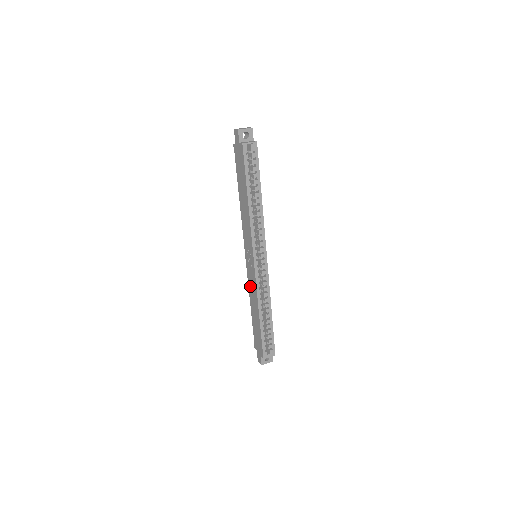
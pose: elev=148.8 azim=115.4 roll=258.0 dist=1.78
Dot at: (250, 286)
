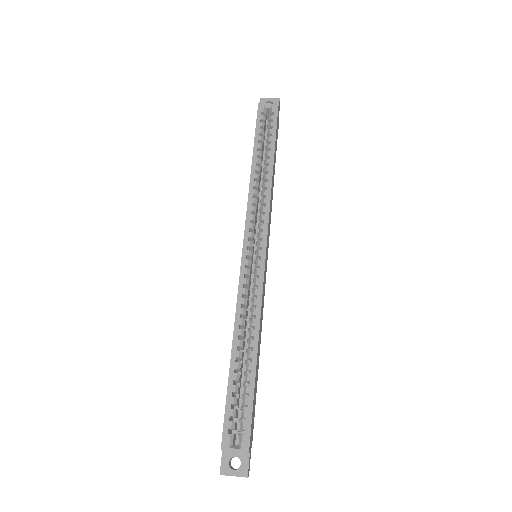
Dot at: occluded
